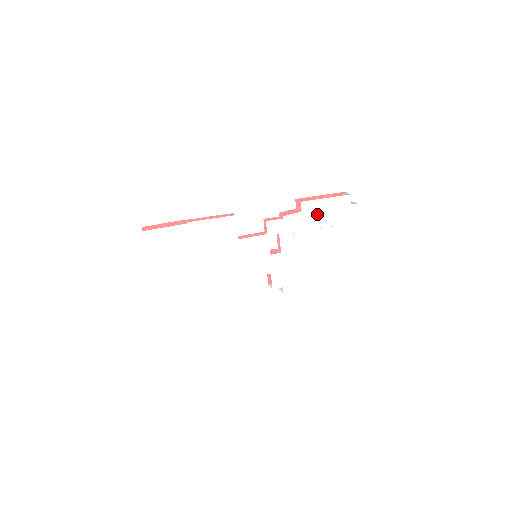
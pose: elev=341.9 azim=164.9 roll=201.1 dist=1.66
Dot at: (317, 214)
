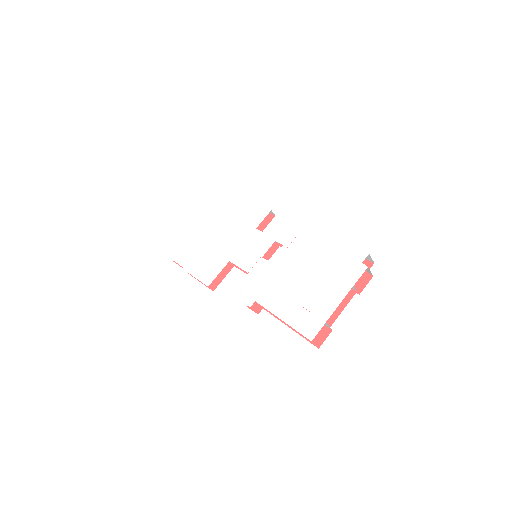
Dot at: (325, 250)
